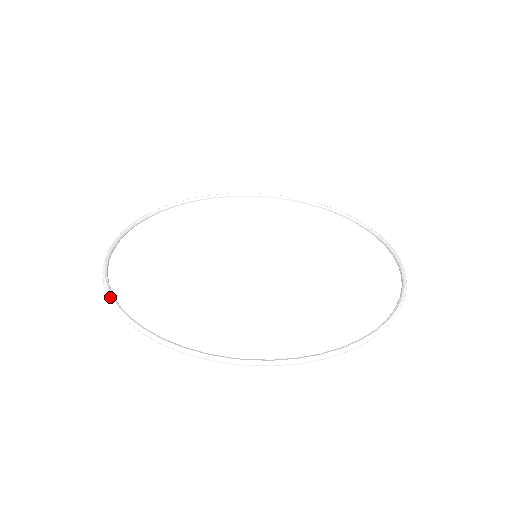
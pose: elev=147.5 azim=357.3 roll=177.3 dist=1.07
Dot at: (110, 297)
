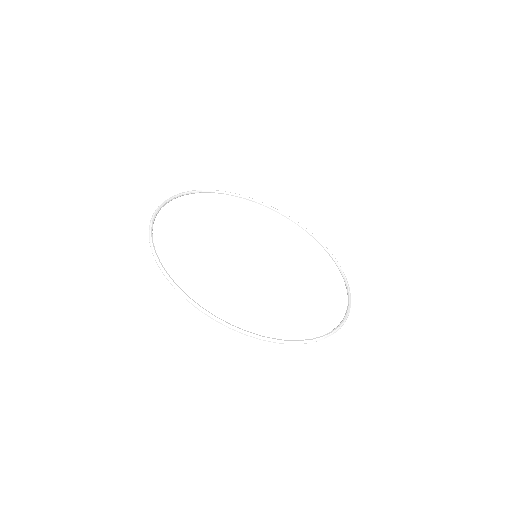
Dot at: (178, 288)
